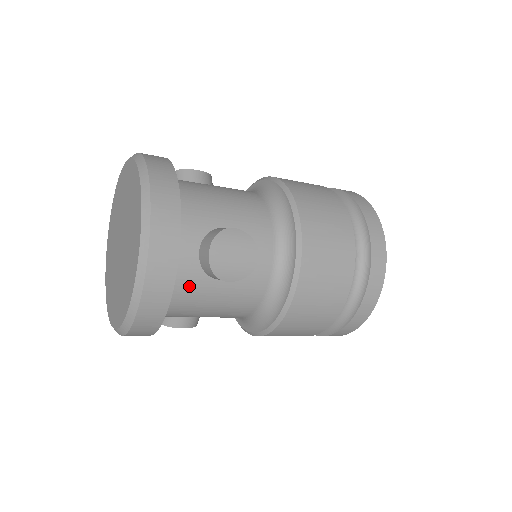
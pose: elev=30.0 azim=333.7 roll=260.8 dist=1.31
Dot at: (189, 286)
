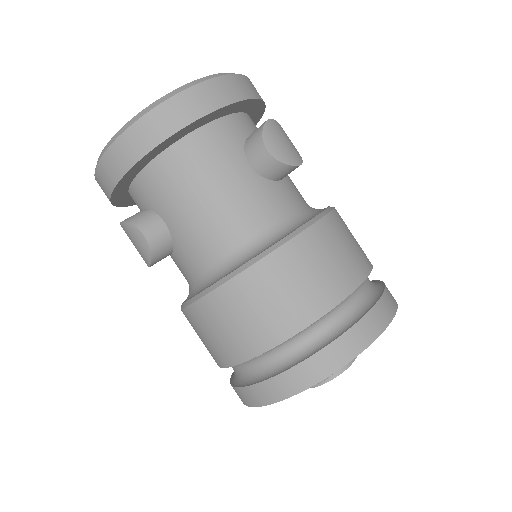
Dot at: (224, 142)
